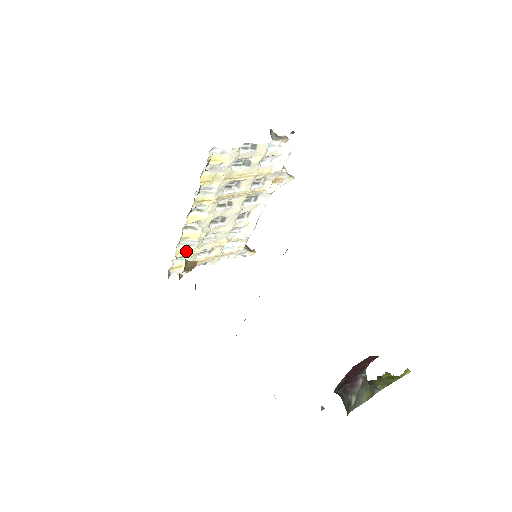
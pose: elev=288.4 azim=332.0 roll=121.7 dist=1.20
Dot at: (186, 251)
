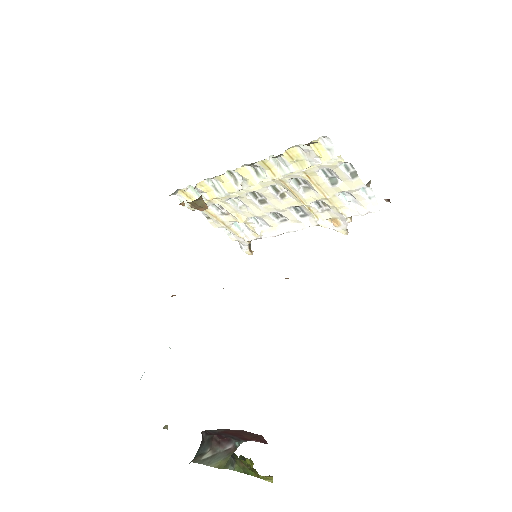
Dot at: (208, 191)
